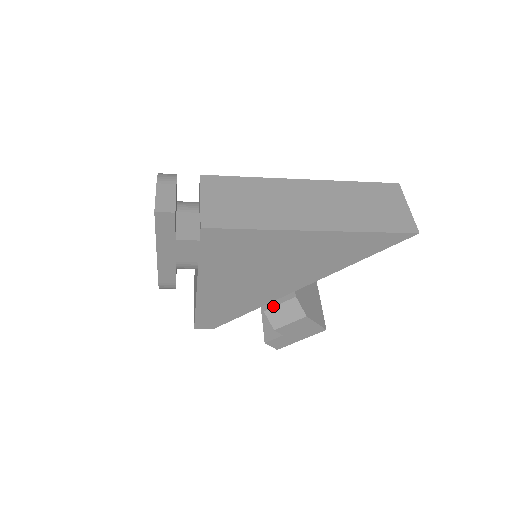
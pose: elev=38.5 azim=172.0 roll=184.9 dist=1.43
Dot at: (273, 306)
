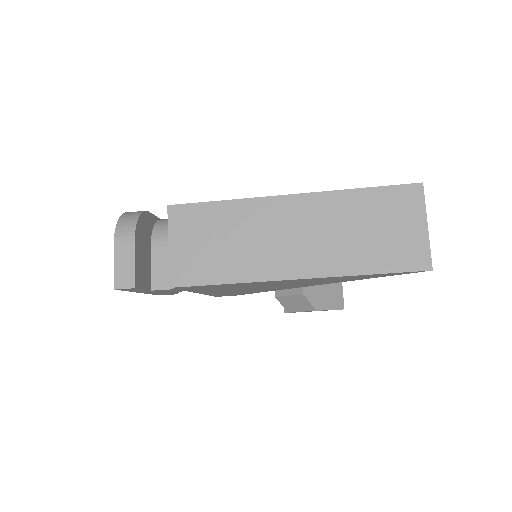
Dot at: (283, 295)
